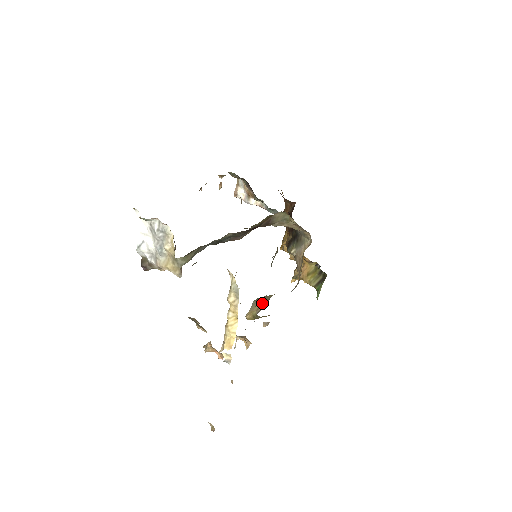
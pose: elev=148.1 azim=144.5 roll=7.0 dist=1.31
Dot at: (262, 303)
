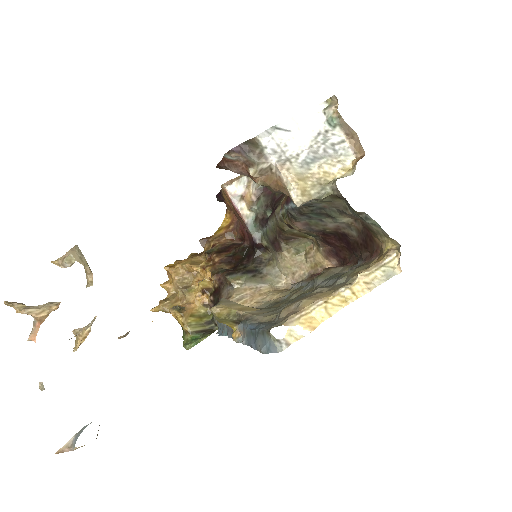
Dot at: (247, 307)
